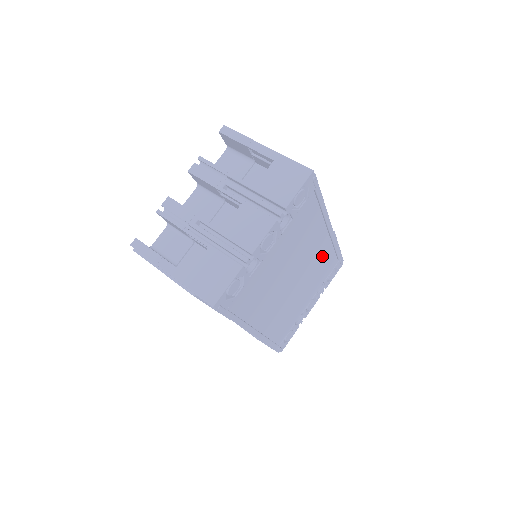
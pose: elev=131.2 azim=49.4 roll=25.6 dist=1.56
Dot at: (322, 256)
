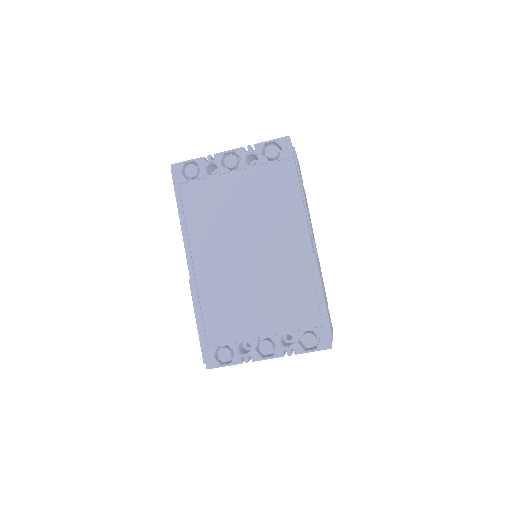
Dot at: (293, 273)
